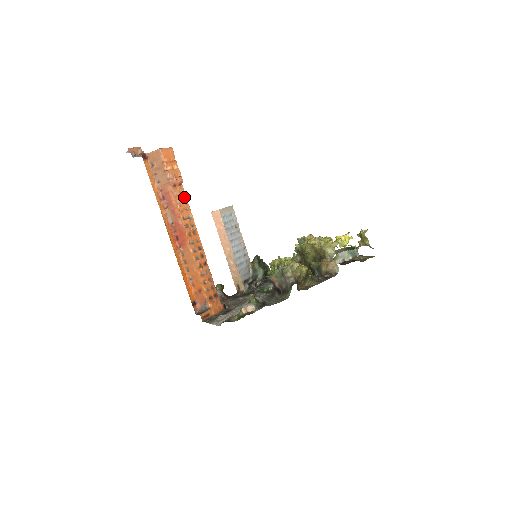
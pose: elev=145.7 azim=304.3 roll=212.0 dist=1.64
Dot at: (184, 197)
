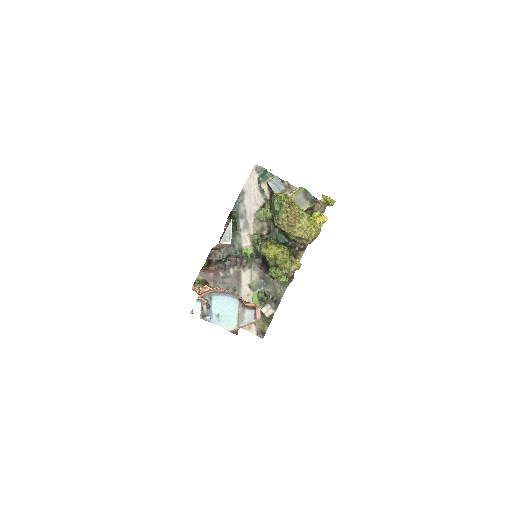
Dot at: occluded
